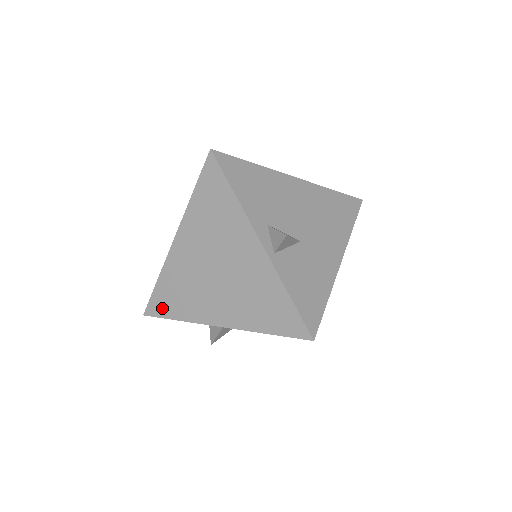
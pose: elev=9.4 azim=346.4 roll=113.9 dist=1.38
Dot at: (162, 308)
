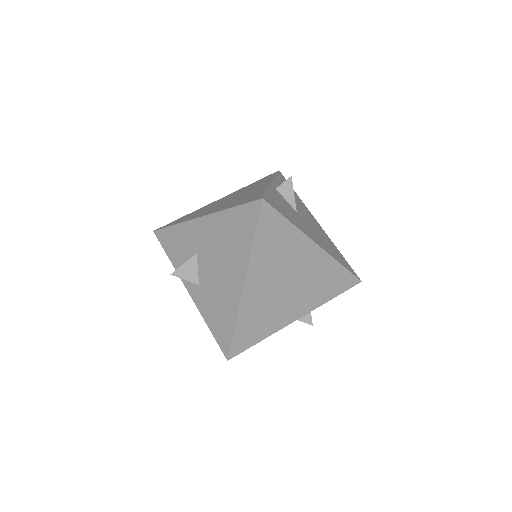
Dot at: (171, 224)
